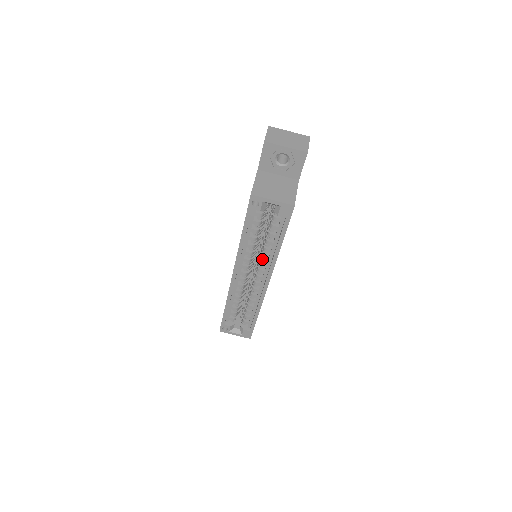
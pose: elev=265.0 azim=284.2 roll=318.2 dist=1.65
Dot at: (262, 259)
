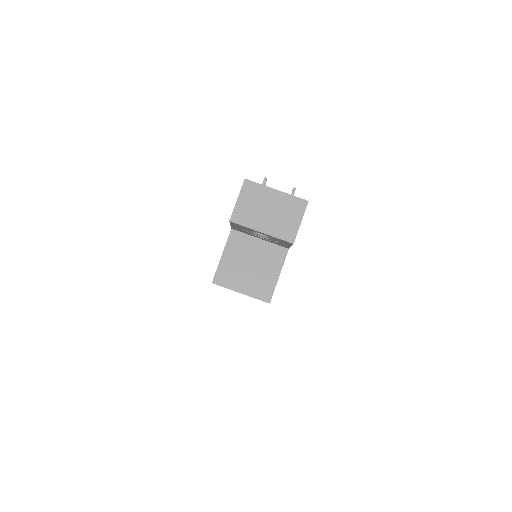
Dot at: occluded
